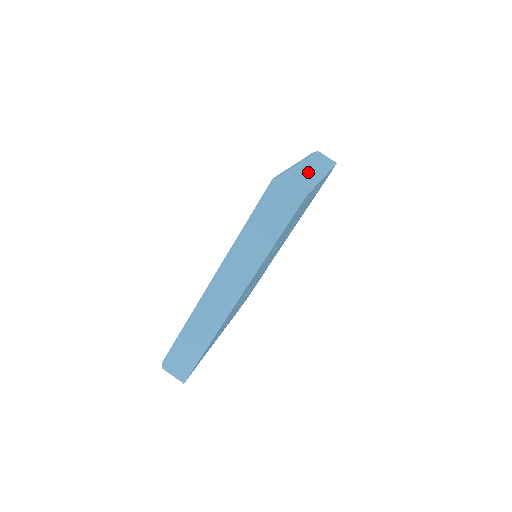
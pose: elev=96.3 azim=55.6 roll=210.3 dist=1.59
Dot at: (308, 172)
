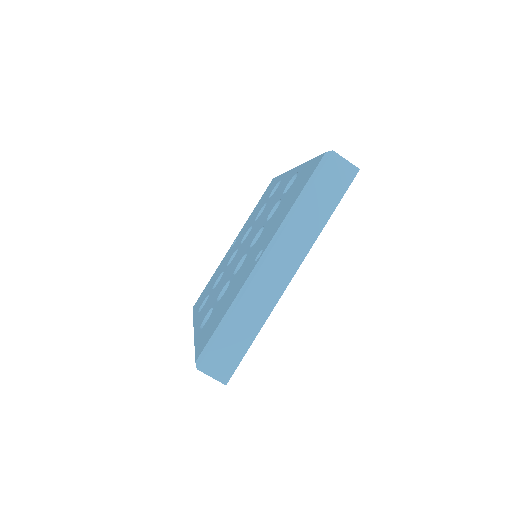
Dot at: (261, 295)
